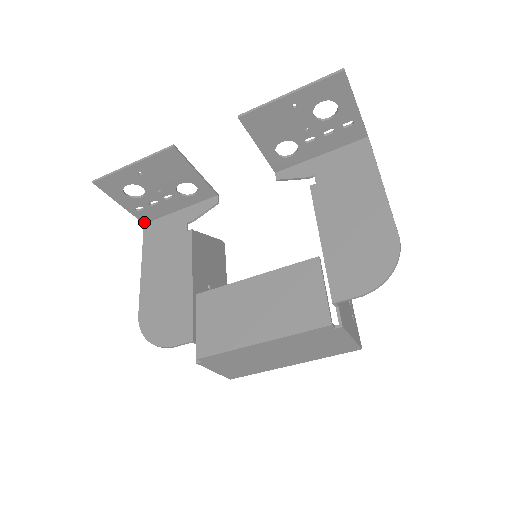
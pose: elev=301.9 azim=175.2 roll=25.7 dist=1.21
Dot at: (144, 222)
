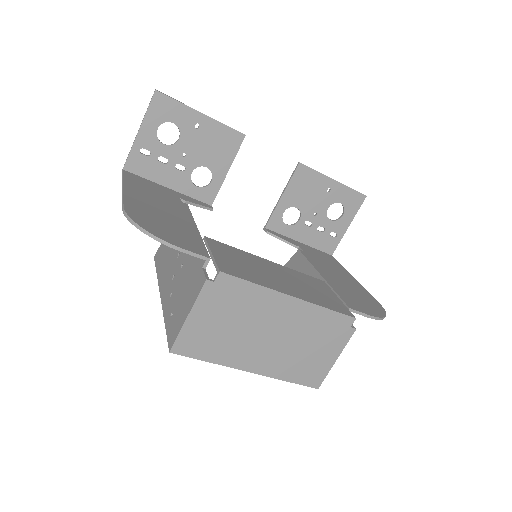
Dot at: (125, 168)
